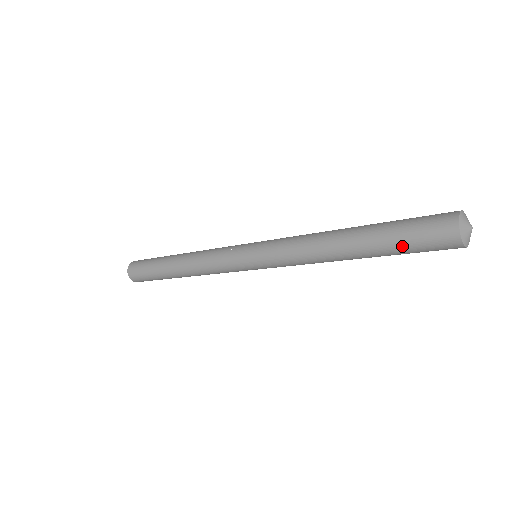
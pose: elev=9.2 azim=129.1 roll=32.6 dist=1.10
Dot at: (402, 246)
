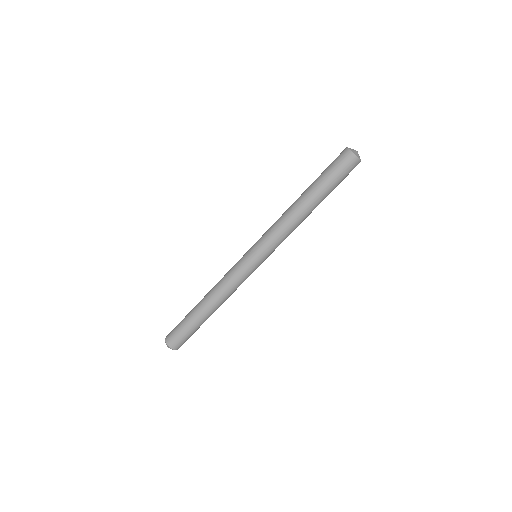
Dot at: (324, 171)
